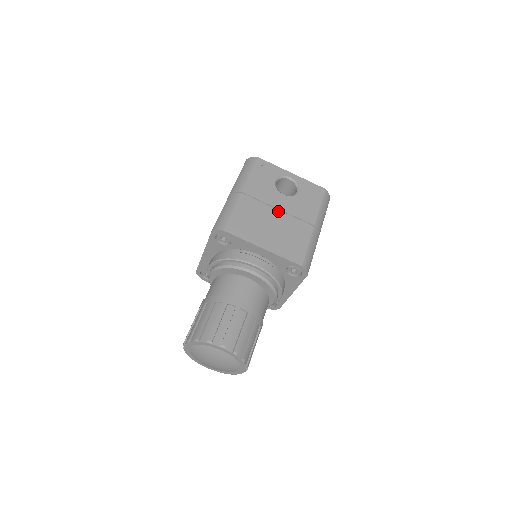
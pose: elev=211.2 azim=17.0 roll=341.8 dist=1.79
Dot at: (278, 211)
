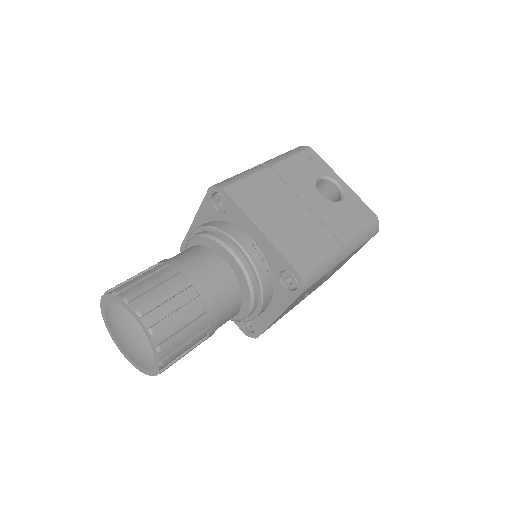
Dot at: (304, 205)
